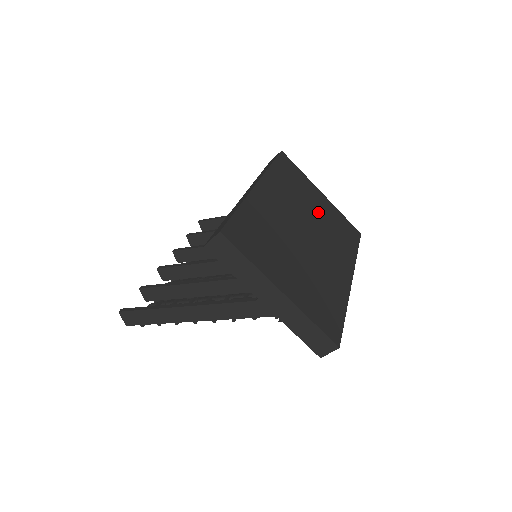
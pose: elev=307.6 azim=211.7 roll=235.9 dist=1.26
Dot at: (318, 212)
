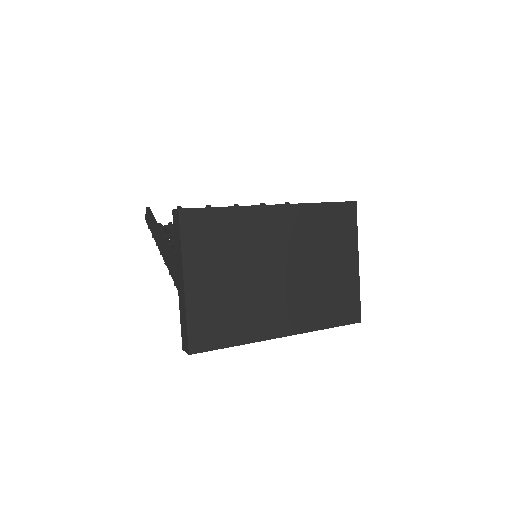
Dot at: (325, 270)
